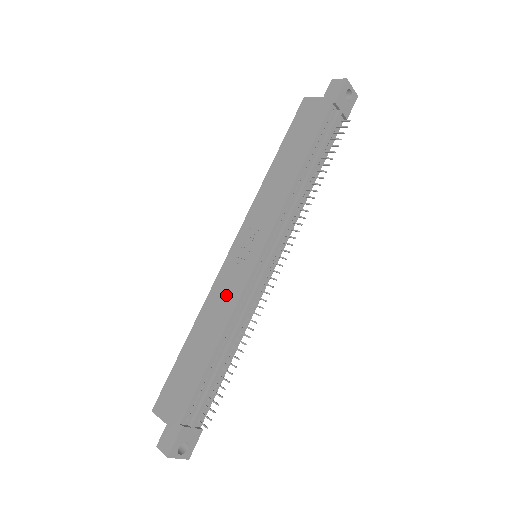
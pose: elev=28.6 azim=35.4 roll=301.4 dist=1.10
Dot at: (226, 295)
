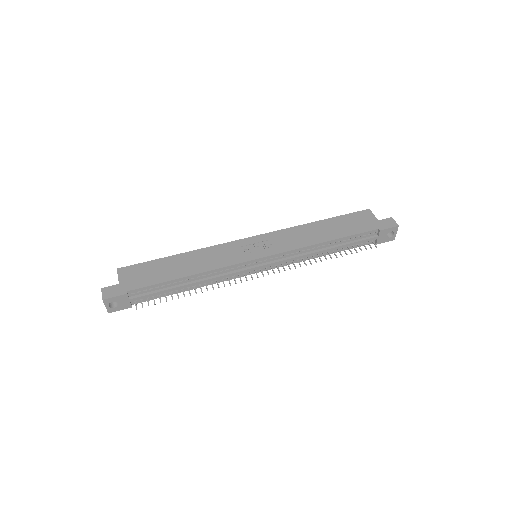
Dot at: (220, 257)
